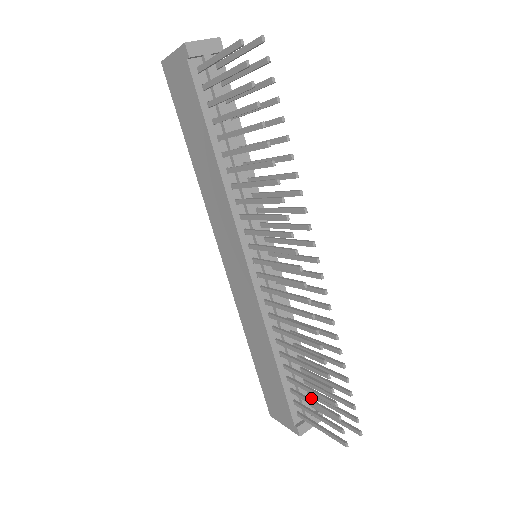
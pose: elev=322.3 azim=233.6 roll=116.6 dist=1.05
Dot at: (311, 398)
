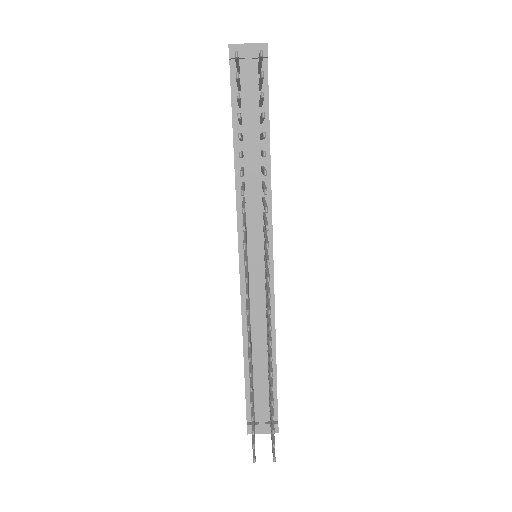
Dot at: occluded
